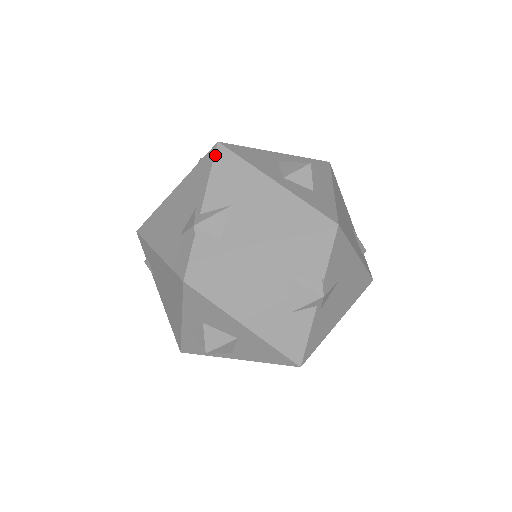
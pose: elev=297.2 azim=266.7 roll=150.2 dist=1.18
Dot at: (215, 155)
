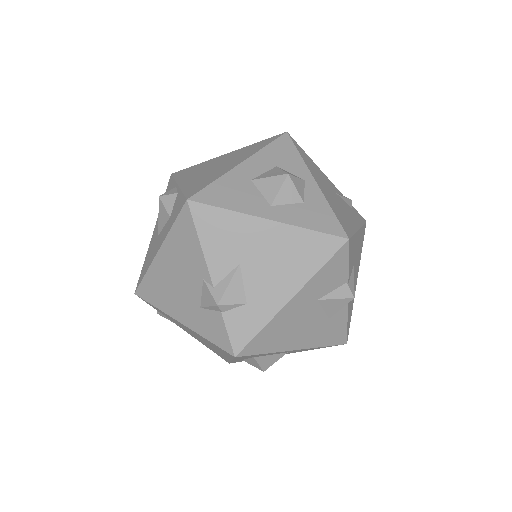
Dot at: (193, 217)
